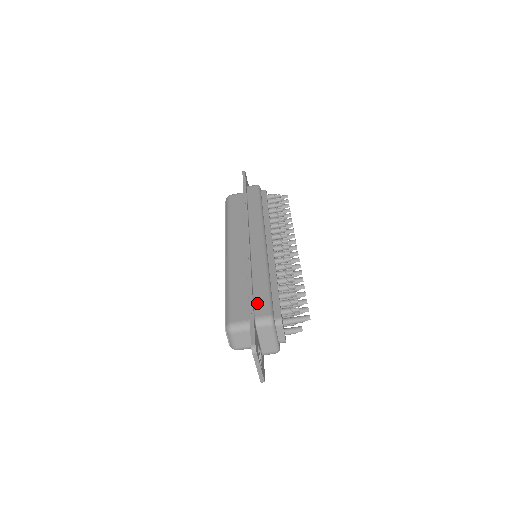
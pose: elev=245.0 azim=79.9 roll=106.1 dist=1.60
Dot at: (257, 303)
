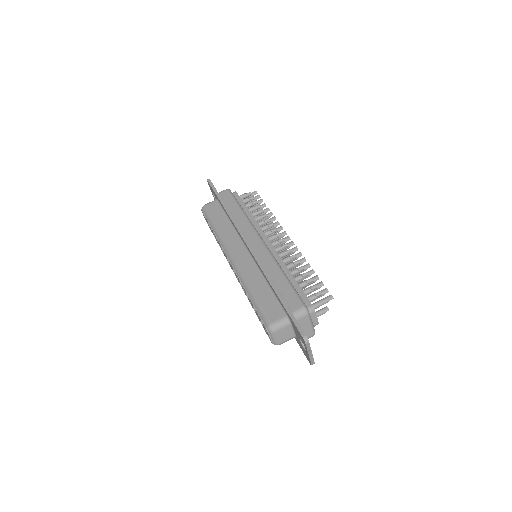
Dot at: (287, 299)
